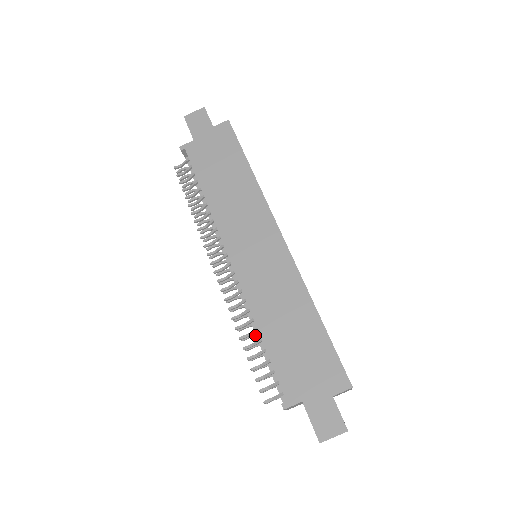
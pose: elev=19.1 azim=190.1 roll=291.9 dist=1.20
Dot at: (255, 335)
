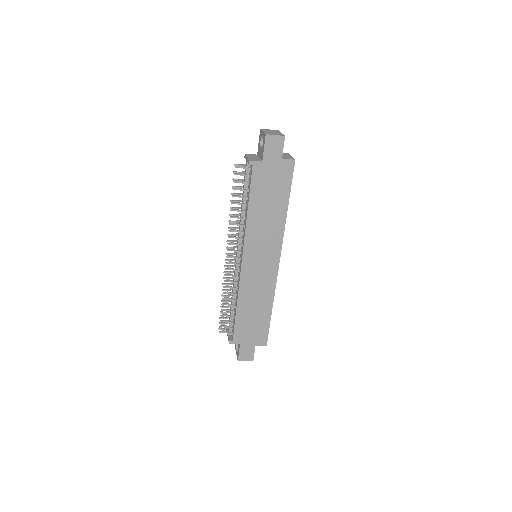
Dot at: occluded
